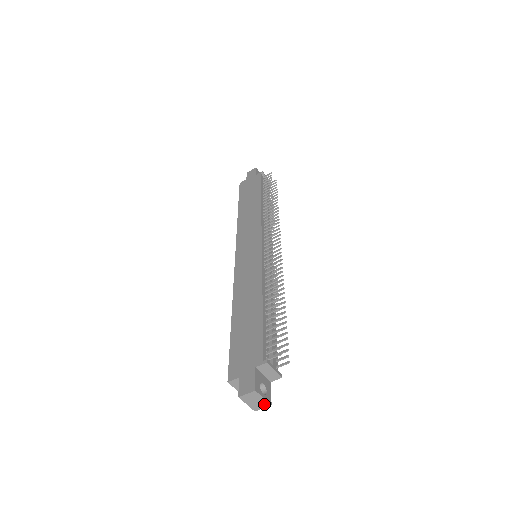
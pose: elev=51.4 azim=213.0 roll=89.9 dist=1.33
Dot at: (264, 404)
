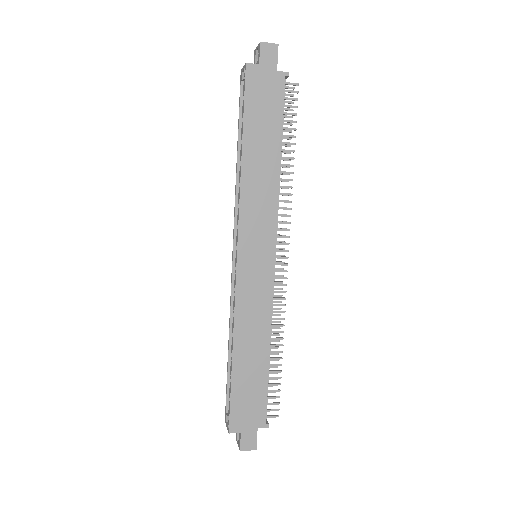
Dot at: occluded
